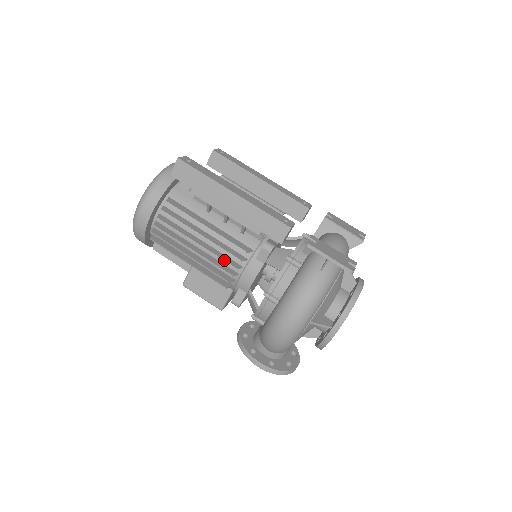
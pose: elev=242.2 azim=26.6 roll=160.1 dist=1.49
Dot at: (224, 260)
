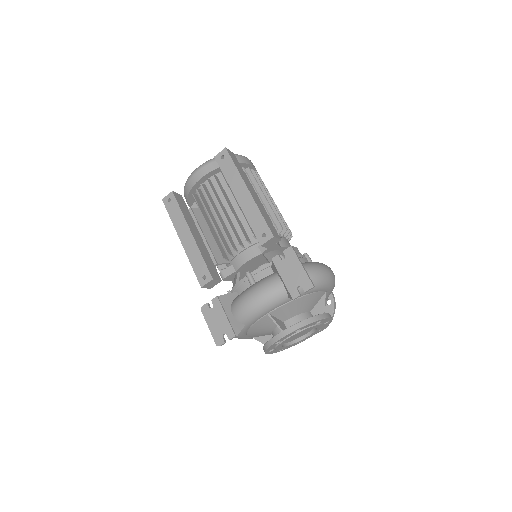
Dot at: occluded
